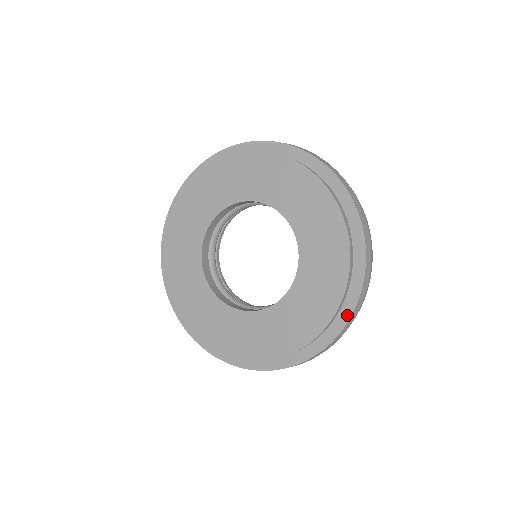
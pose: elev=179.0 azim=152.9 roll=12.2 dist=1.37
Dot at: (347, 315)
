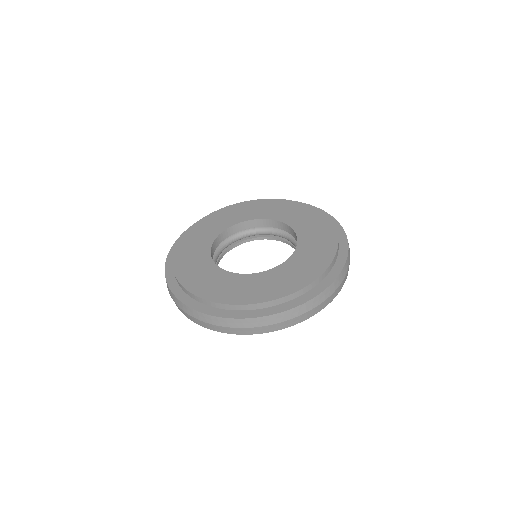
Dot at: (276, 311)
